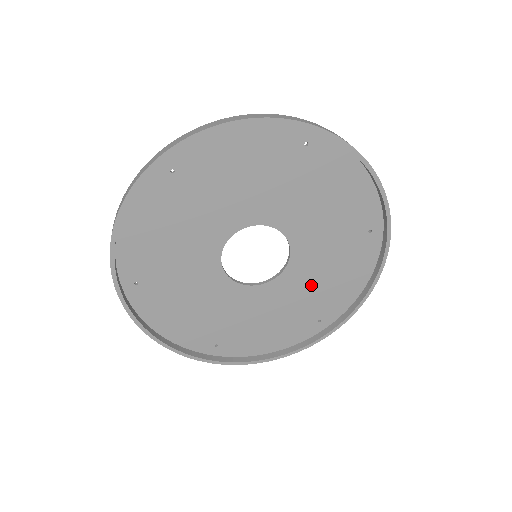
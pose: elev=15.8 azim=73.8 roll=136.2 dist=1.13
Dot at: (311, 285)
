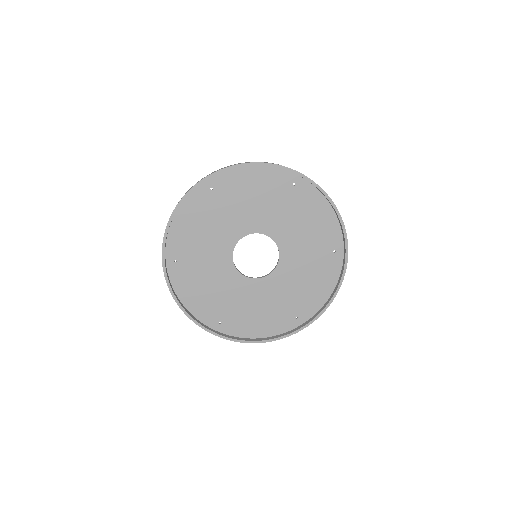
Dot at: (292, 286)
